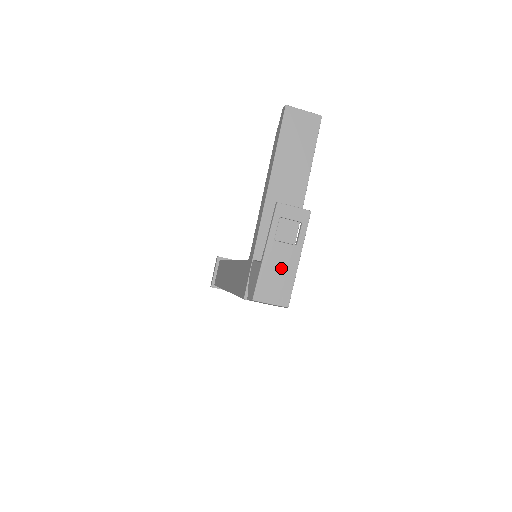
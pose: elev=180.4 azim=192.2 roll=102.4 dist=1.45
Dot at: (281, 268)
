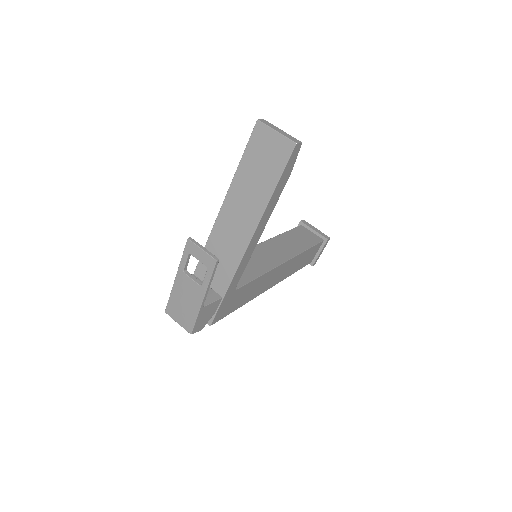
Dot at: (187, 299)
